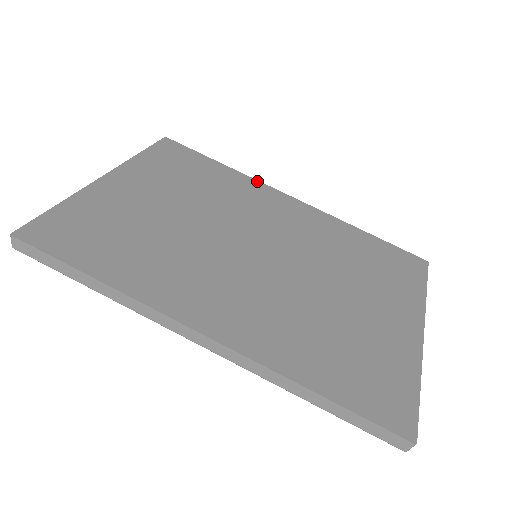
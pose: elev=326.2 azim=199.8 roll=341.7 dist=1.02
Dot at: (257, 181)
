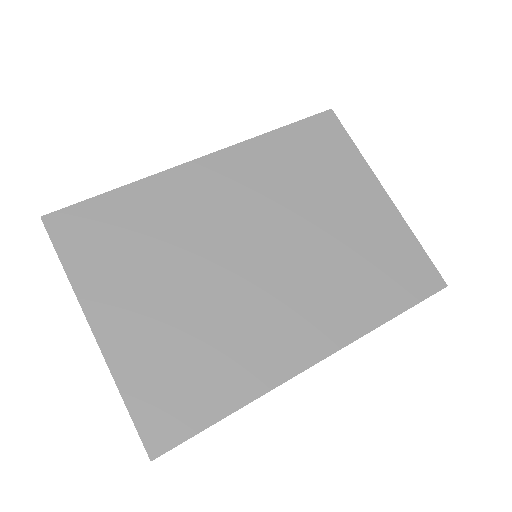
Dot at: (163, 173)
